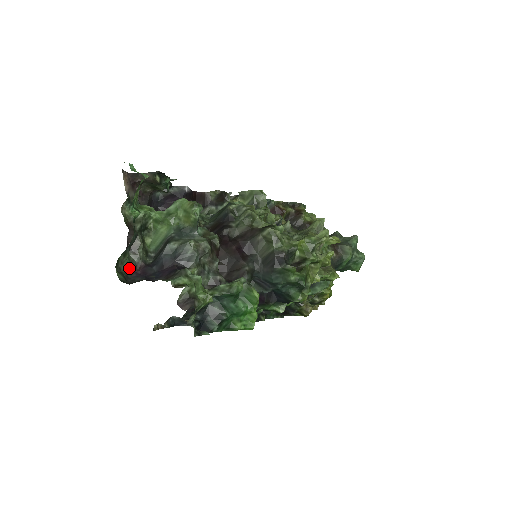
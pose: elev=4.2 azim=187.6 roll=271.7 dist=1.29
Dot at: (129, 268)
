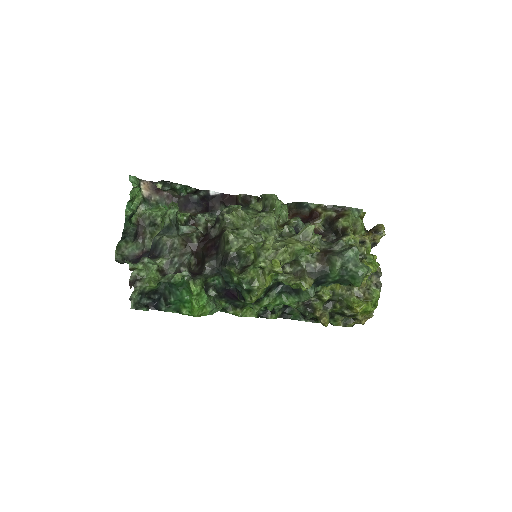
Dot at: (133, 252)
